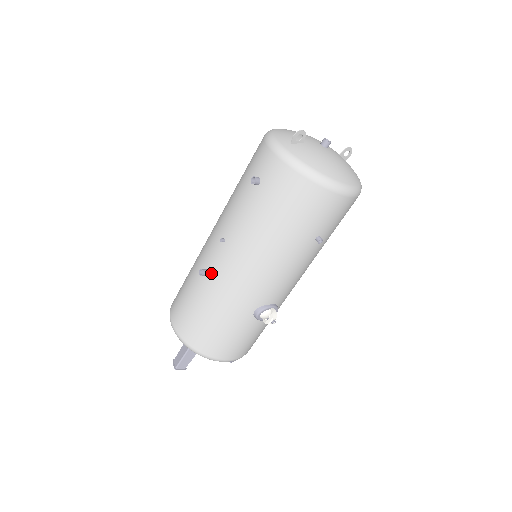
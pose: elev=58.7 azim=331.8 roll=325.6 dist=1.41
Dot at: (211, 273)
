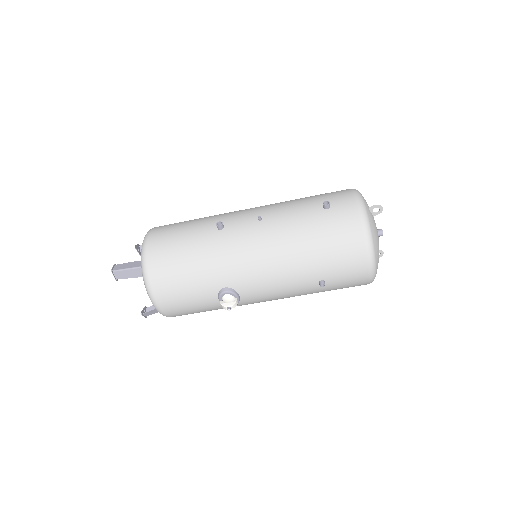
Dot at: (226, 231)
